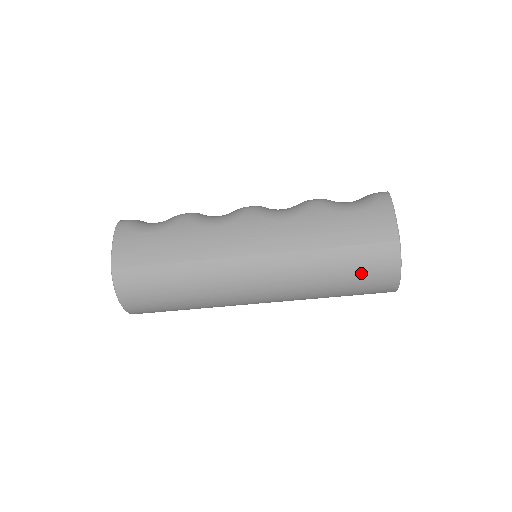
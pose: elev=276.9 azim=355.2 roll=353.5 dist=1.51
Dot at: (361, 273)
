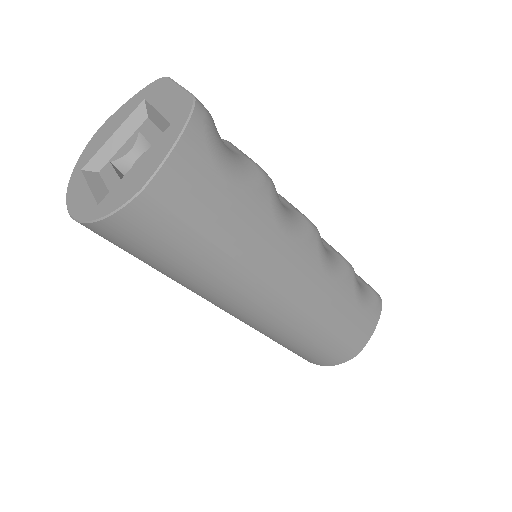
Dot at: (316, 354)
